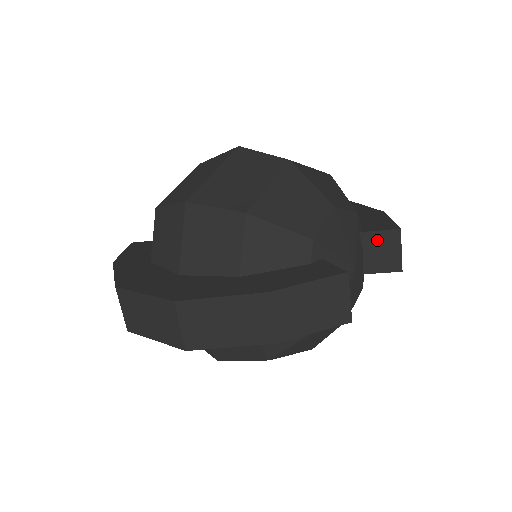
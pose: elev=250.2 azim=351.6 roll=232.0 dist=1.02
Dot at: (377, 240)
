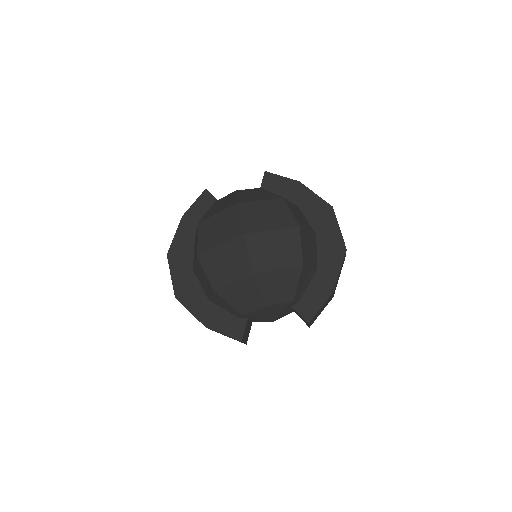
Dot at: (299, 315)
